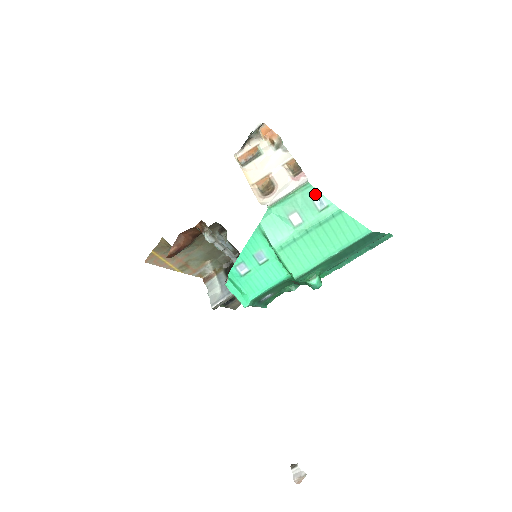
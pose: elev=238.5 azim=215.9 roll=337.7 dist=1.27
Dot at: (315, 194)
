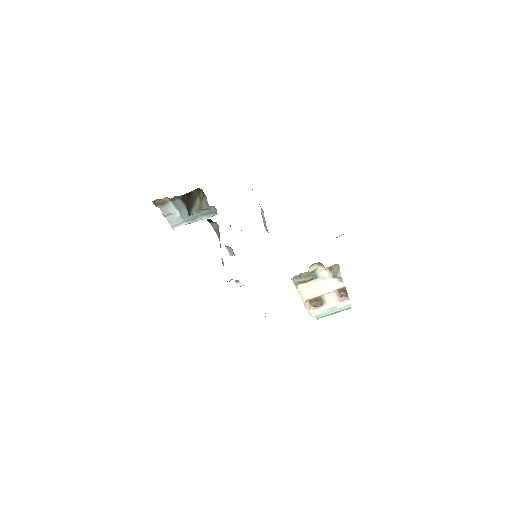
Dot at: occluded
